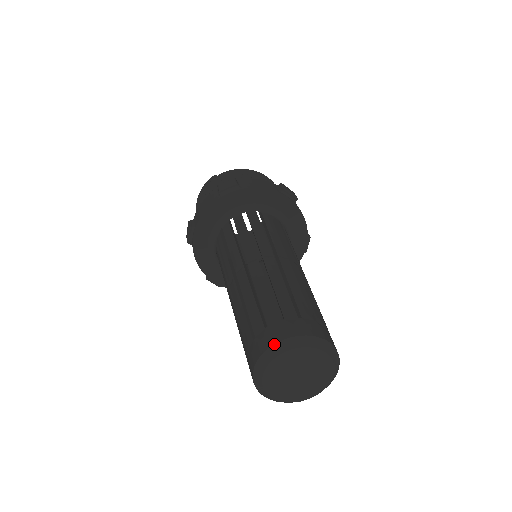
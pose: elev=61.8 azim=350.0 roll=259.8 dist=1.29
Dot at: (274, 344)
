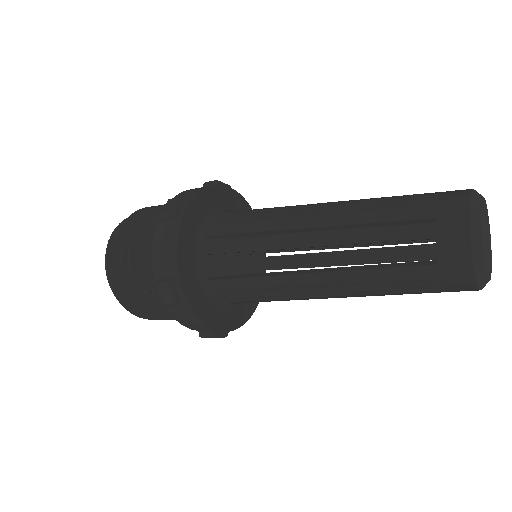
Dot at: (469, 215)
